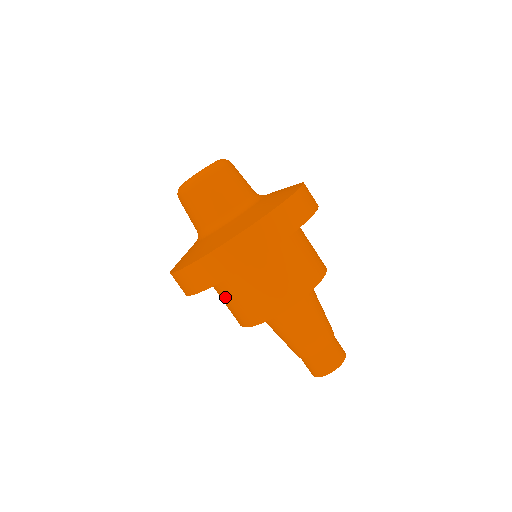
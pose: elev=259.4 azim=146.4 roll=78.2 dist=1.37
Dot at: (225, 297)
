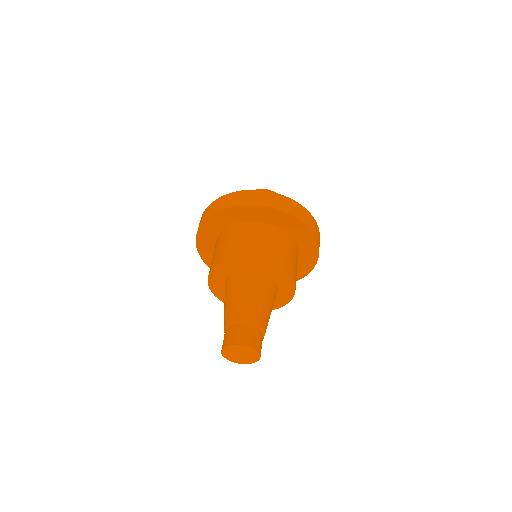
Dot at: (257, 235)
